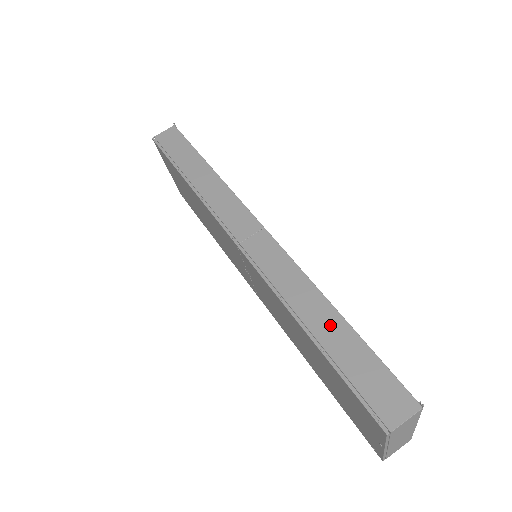
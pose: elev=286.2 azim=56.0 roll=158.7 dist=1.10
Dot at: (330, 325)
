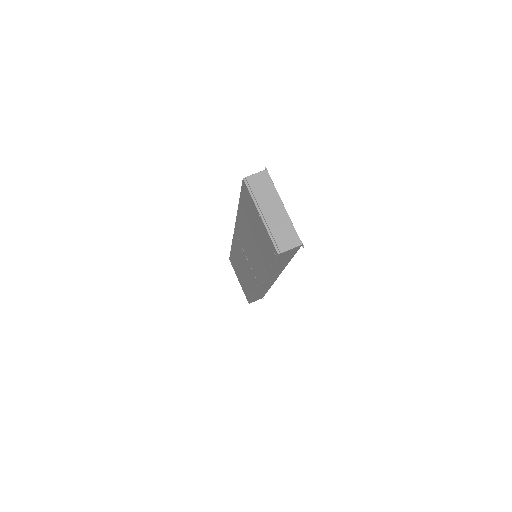
Dot at: occluded
